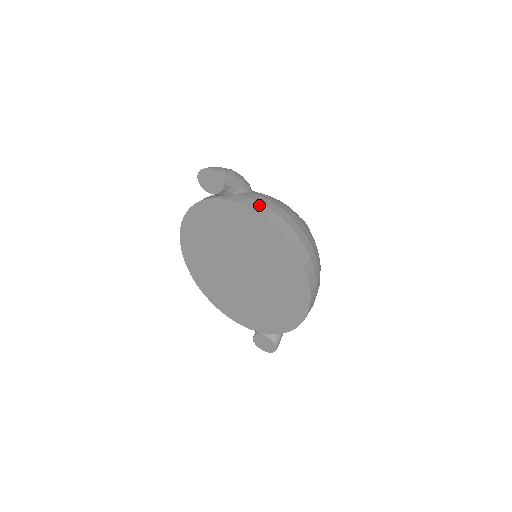
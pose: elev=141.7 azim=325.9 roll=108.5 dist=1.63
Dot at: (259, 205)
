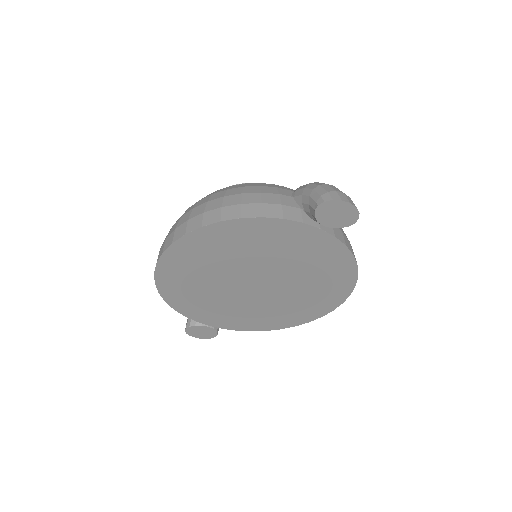
Dot at: occluded
